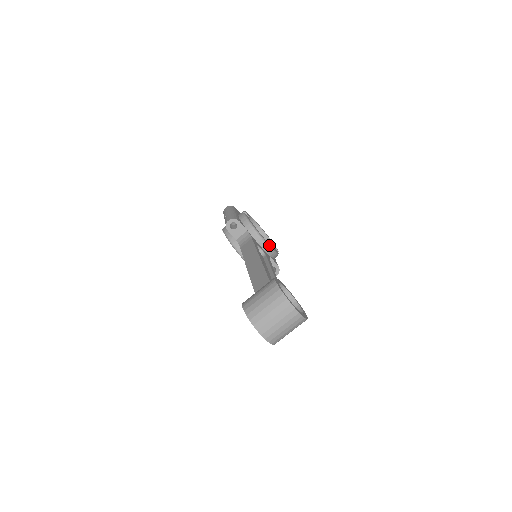
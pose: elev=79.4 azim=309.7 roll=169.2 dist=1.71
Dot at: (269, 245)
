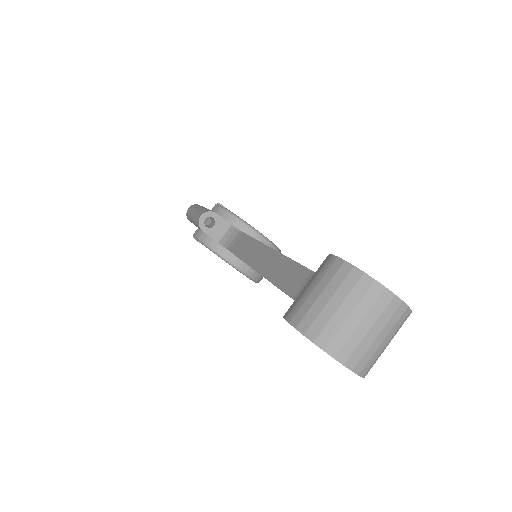
Dot at: (267, 239)
